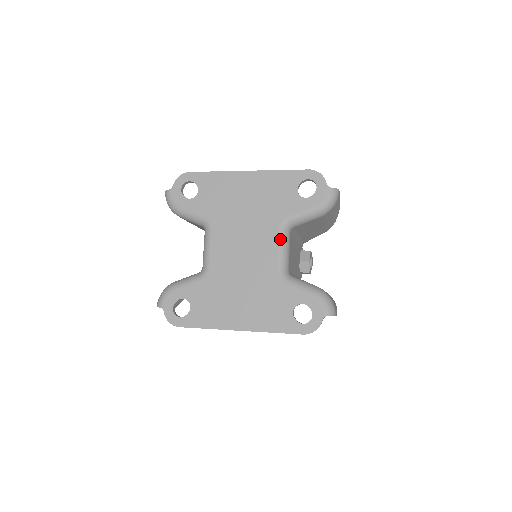
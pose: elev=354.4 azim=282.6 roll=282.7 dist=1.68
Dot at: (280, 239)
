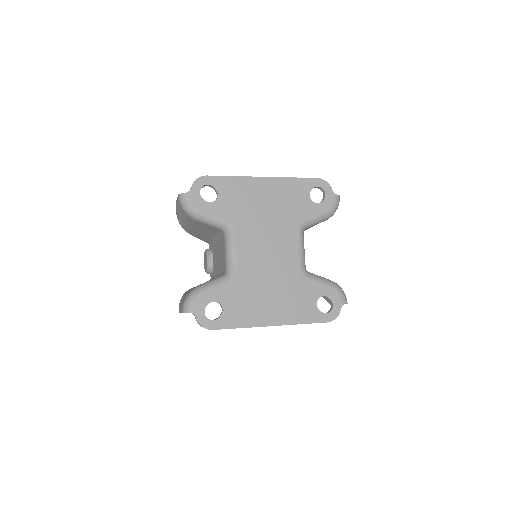
Dot at: (299, 240)
